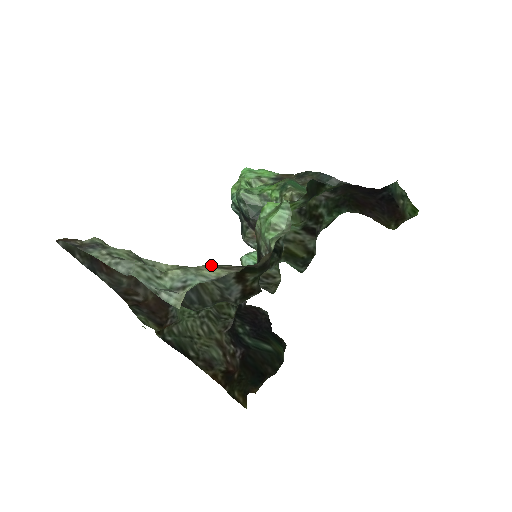
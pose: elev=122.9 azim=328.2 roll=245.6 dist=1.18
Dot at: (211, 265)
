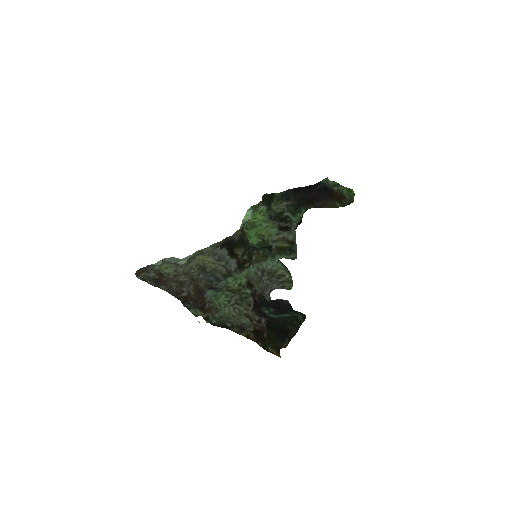
Dot at: (209, 248)
